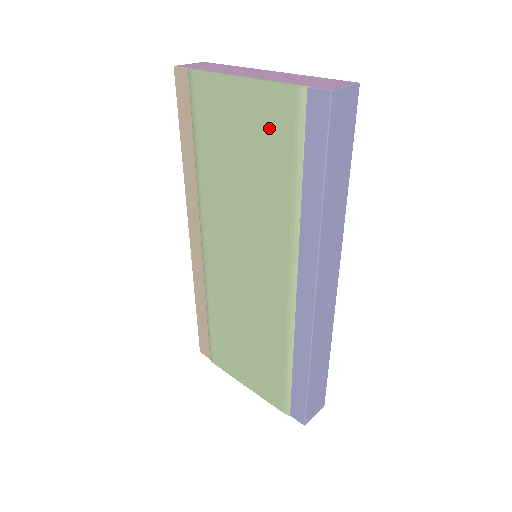
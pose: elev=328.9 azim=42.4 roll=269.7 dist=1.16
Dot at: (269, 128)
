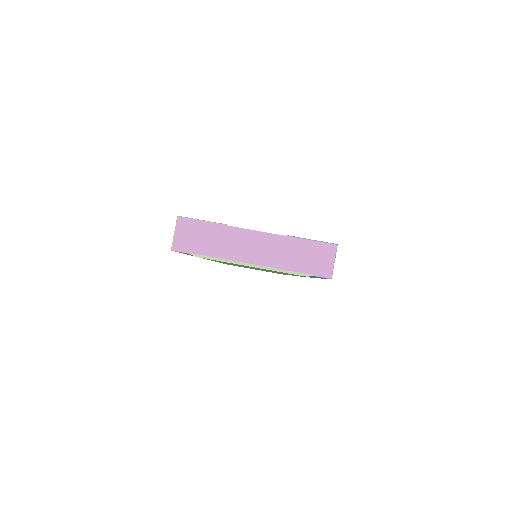
Dot at: occluded
